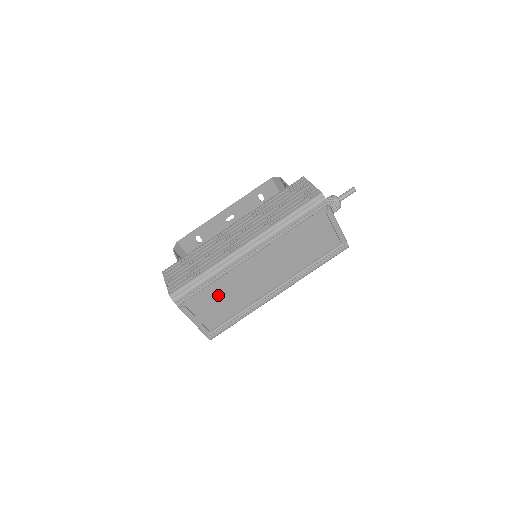
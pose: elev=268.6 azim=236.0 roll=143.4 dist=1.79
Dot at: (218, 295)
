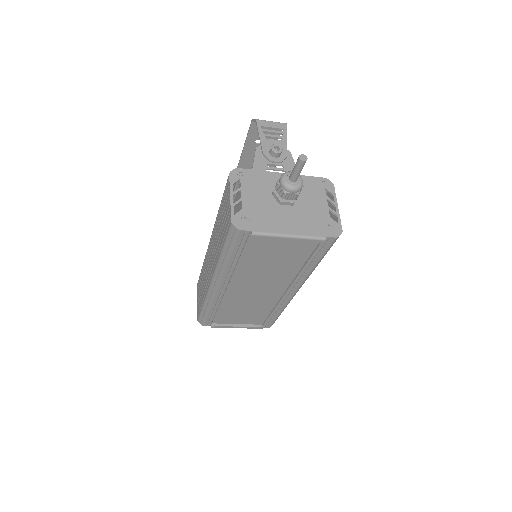
Dot at: (236, 310)
